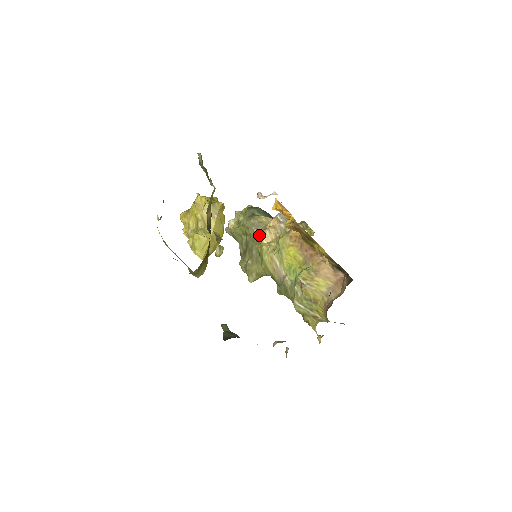
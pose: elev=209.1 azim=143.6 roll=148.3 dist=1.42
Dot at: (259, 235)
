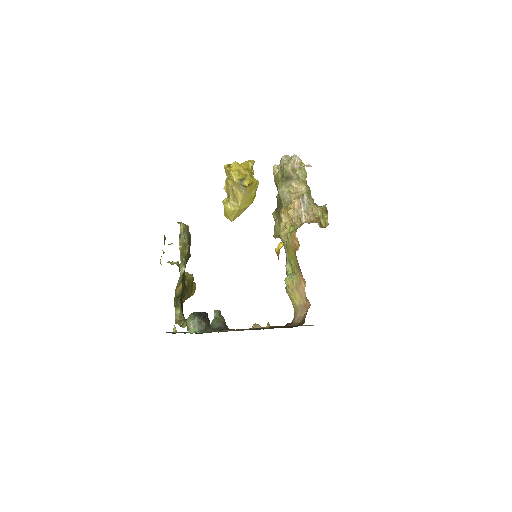
Dot at: occluded
